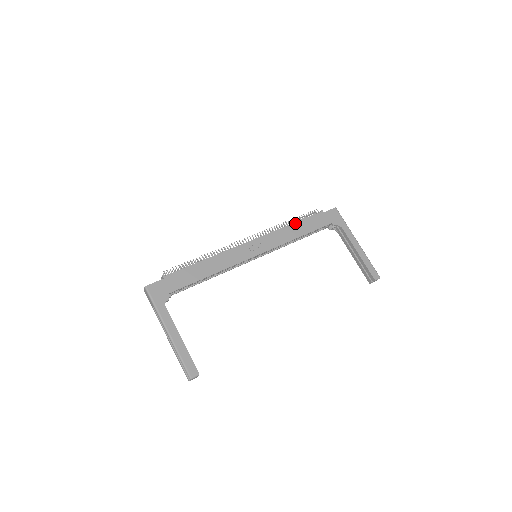
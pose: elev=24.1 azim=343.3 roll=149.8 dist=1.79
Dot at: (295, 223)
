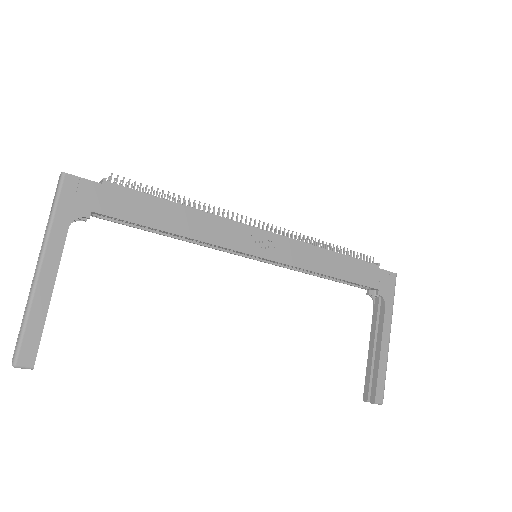
Dot at: (337, 253)
